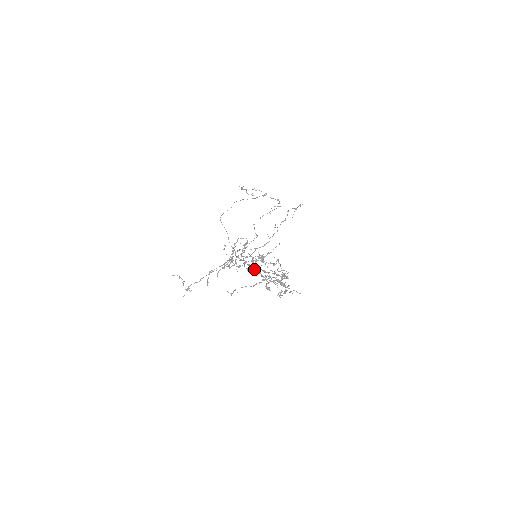
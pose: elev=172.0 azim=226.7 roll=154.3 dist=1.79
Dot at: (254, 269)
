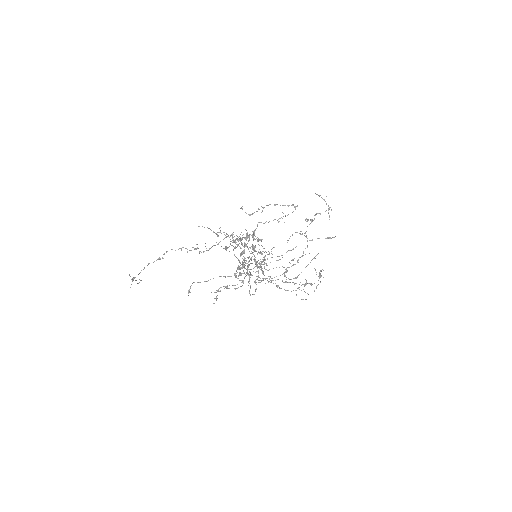
Dot at: (287, 290)
